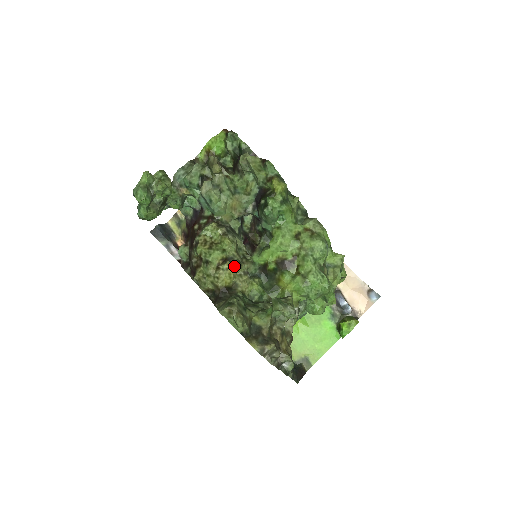
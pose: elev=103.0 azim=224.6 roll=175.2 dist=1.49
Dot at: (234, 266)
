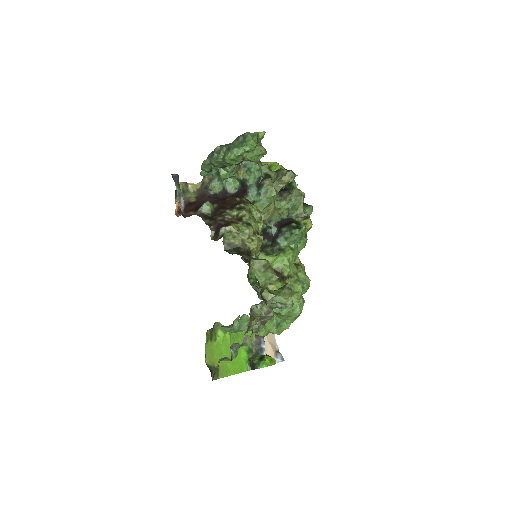
Dot at: occluded
